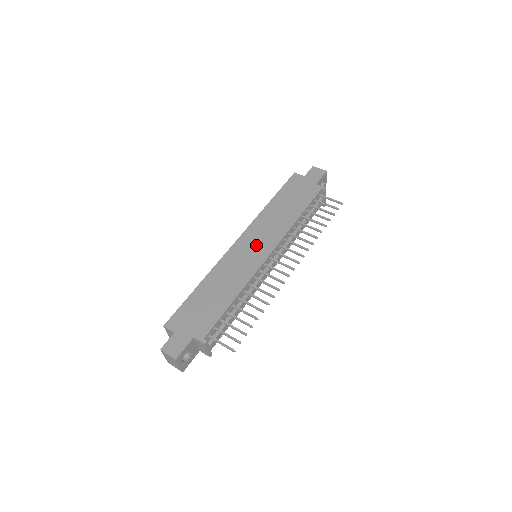
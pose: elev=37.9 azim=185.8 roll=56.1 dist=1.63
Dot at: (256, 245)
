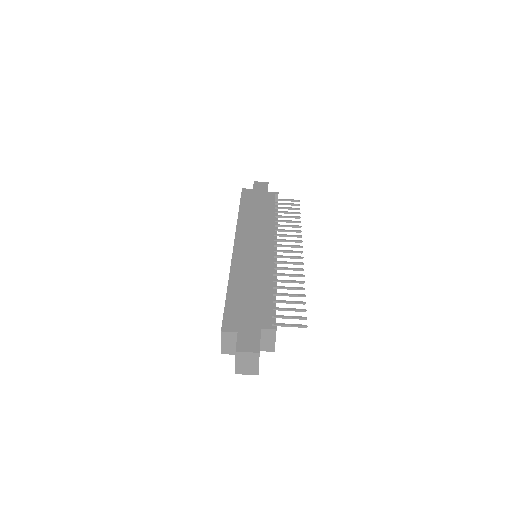
Dot at: (255, 243)
